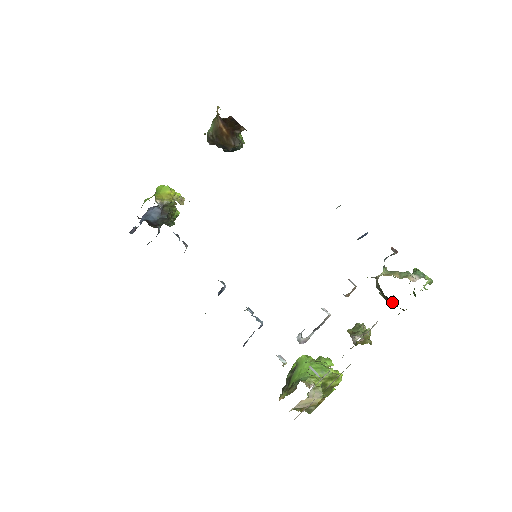
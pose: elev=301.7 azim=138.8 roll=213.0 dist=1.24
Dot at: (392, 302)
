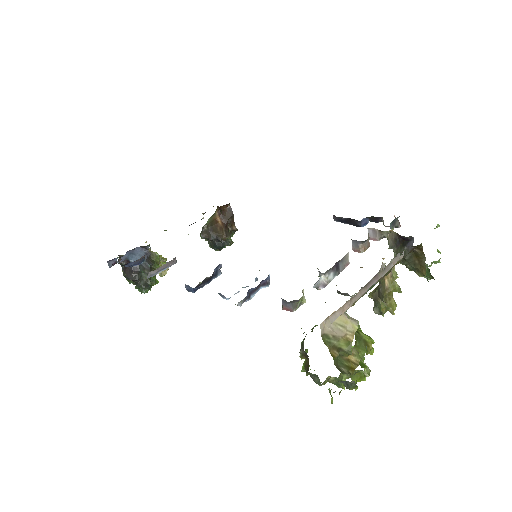
Dot at: (411, 242)
